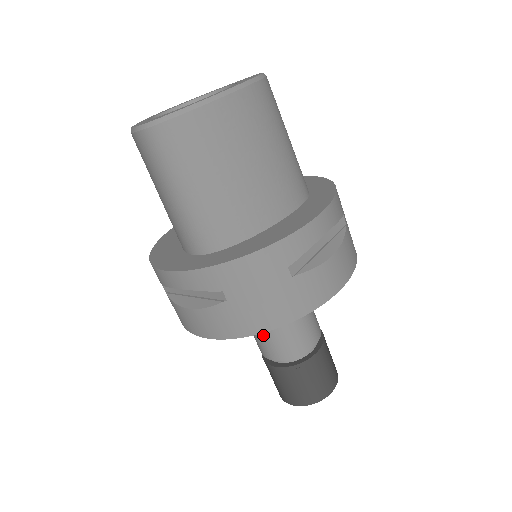
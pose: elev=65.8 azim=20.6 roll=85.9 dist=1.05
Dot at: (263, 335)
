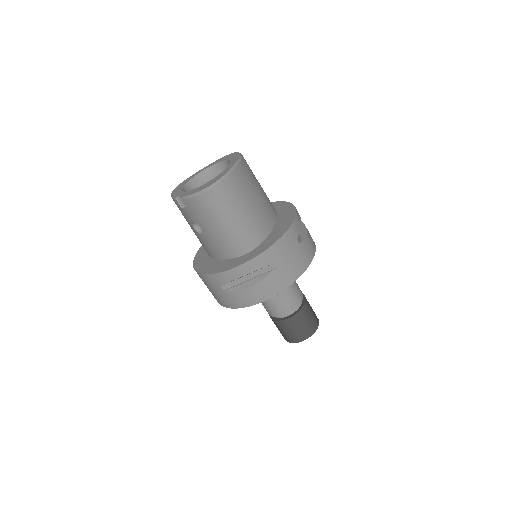
Dot at: (278, 299)
